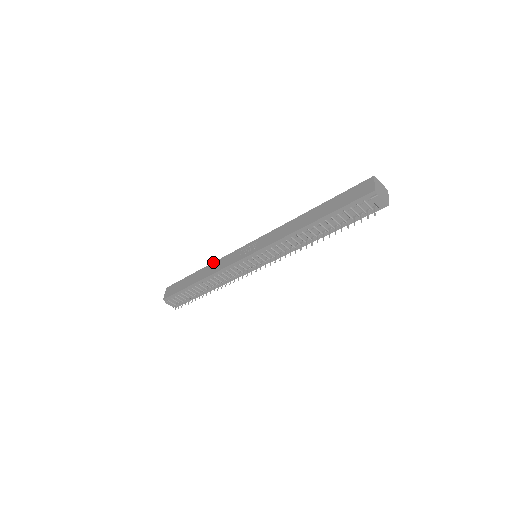
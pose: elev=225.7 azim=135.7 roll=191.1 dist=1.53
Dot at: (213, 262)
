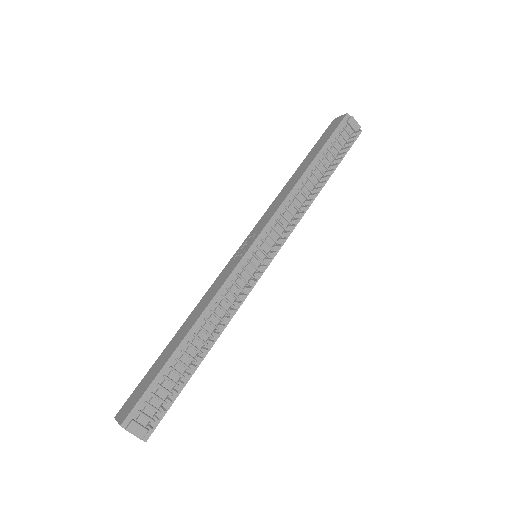
Dot at: occluded
